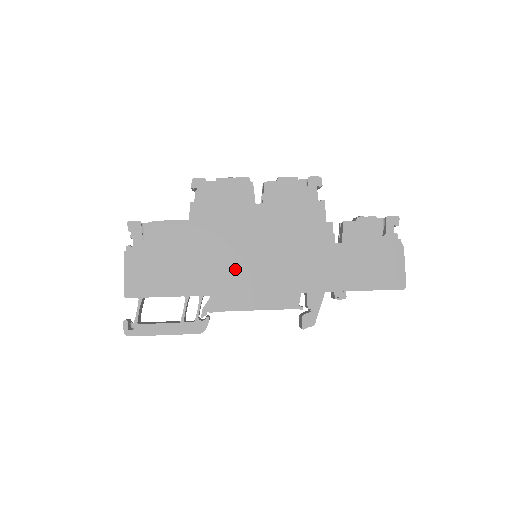
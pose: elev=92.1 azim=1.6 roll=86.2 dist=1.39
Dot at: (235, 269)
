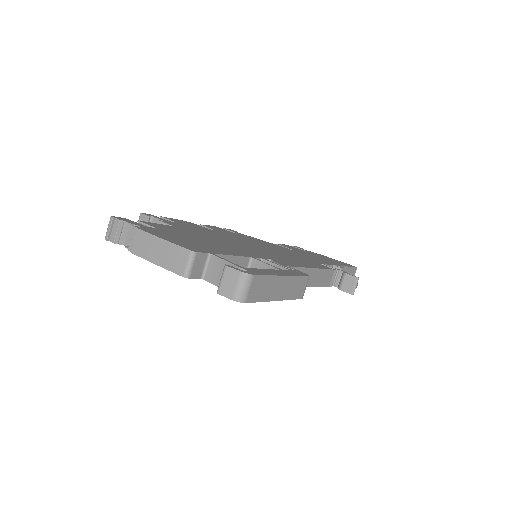
Dot at: (258, 250)
